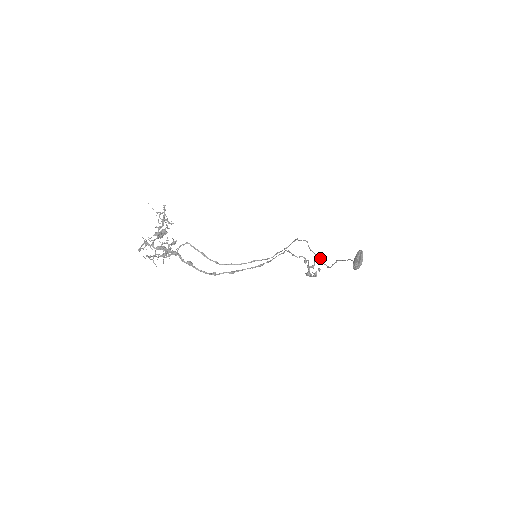
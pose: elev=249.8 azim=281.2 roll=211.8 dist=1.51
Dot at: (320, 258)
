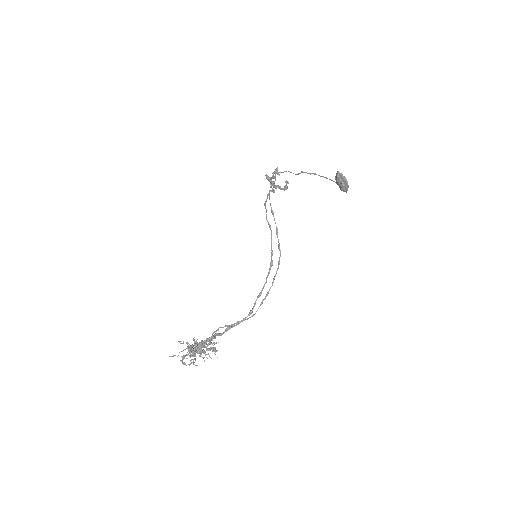
Dot at: (277, 171)
